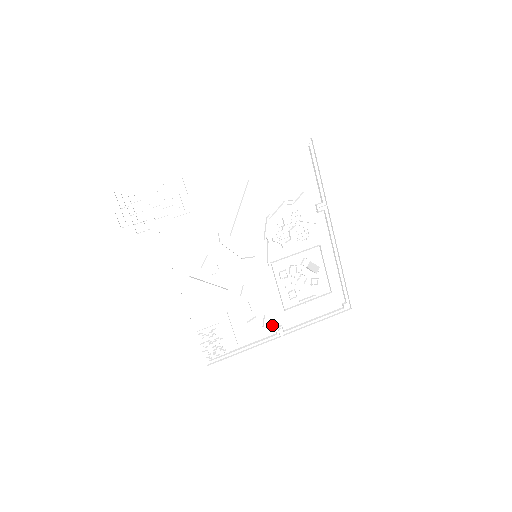
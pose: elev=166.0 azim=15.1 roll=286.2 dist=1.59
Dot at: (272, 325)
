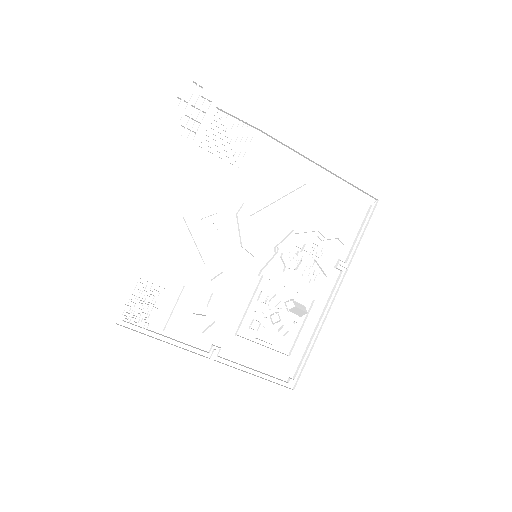
Dot at: (212, 339)
